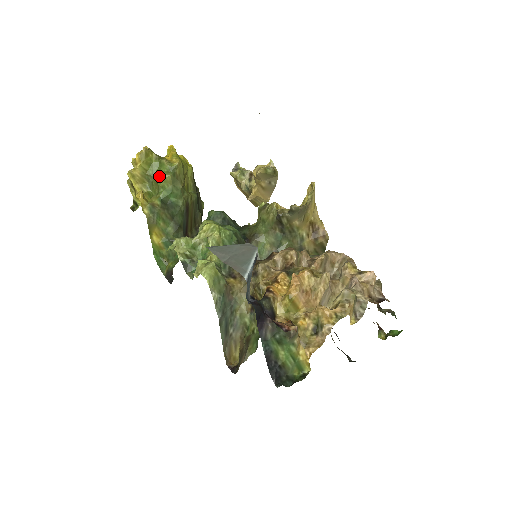
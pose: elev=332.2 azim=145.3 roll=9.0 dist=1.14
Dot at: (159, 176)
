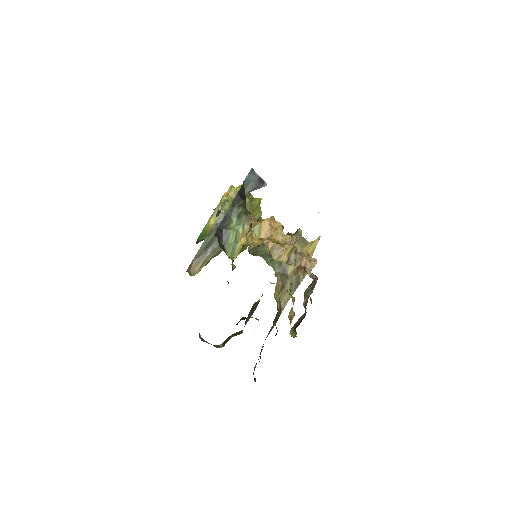
Dot at: occluded
